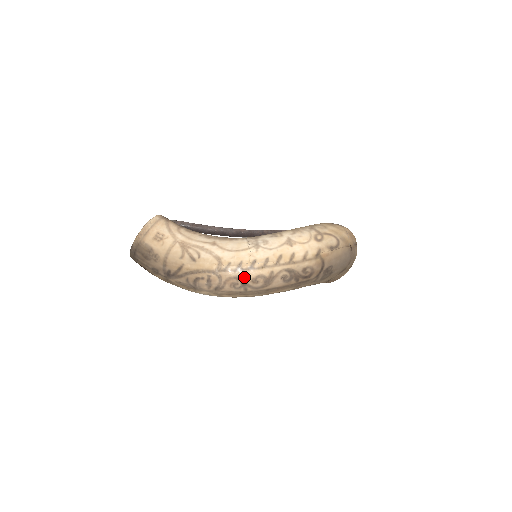
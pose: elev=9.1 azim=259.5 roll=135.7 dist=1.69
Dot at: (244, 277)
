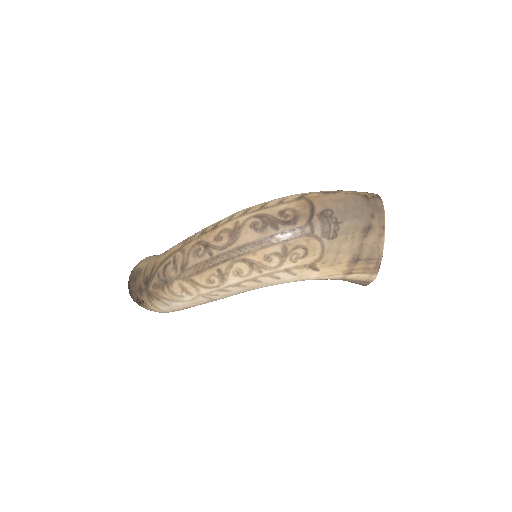
Dot at: (206, 239)
